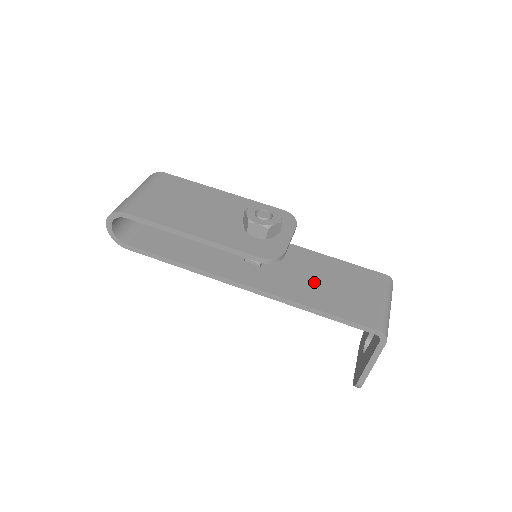
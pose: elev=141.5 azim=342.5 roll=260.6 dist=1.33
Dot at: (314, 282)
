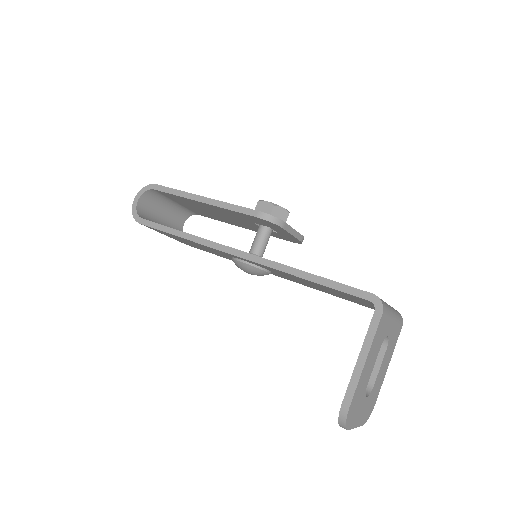
Dot at: occluded
